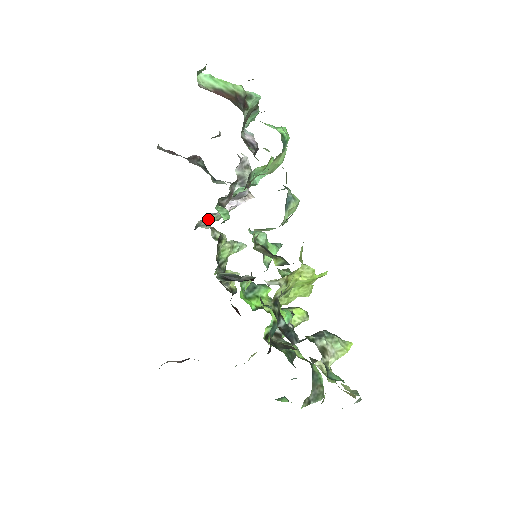
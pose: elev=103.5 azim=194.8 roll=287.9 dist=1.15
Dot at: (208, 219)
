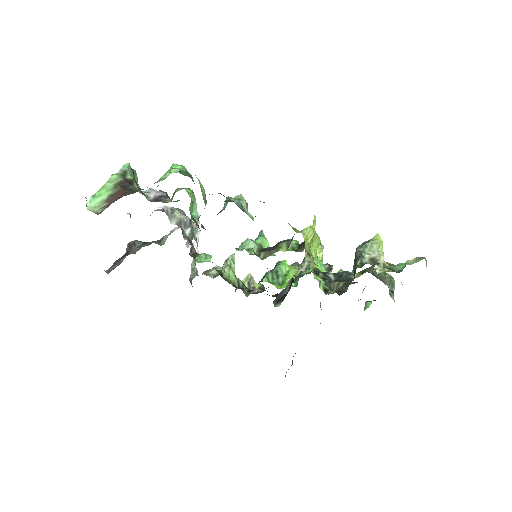
Dot at: (192, 270)
